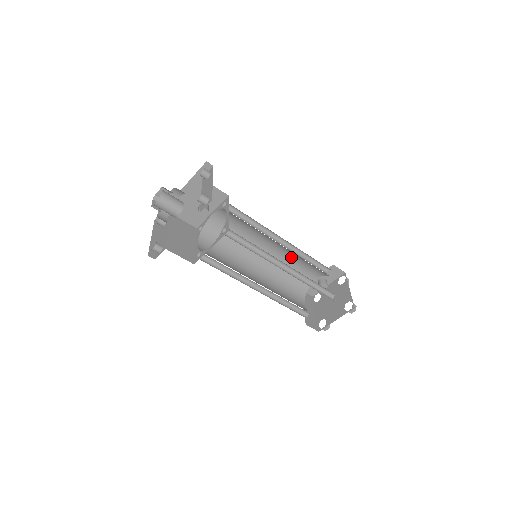
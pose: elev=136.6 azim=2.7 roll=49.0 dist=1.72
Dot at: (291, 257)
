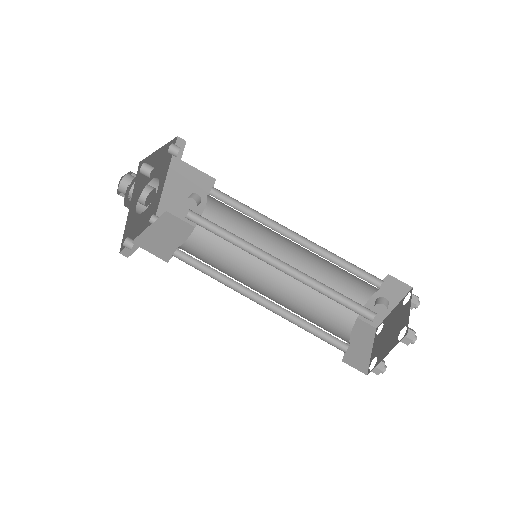
Dot at: (320, 262)
